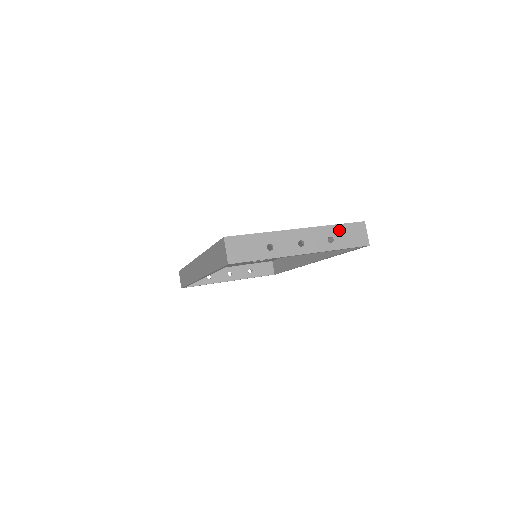
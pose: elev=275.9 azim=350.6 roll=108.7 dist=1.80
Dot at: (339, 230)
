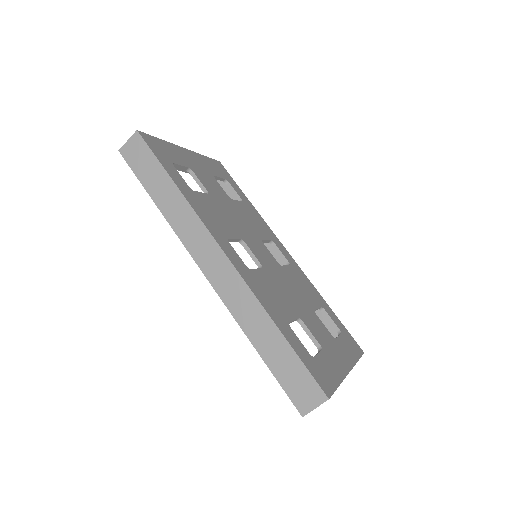
Dot at: occluded
